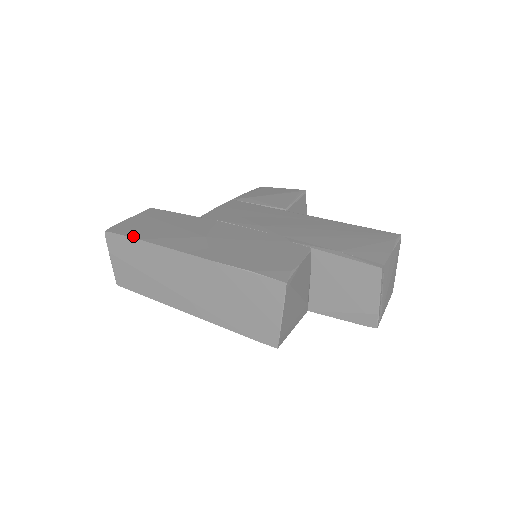
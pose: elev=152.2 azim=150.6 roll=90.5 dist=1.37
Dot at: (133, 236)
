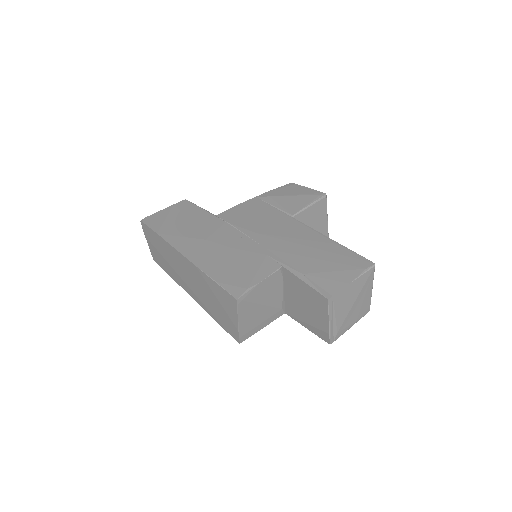
Dot at: (155, 230)
